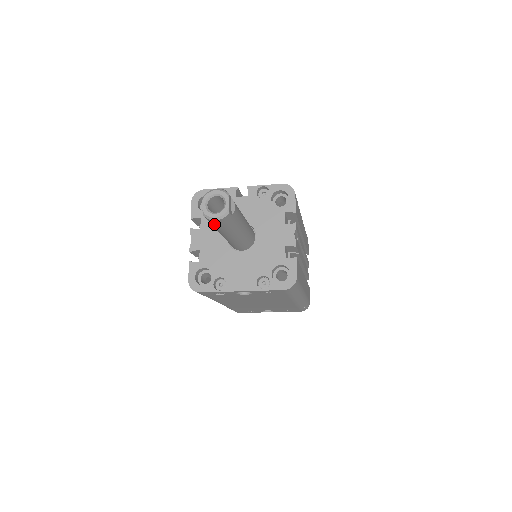
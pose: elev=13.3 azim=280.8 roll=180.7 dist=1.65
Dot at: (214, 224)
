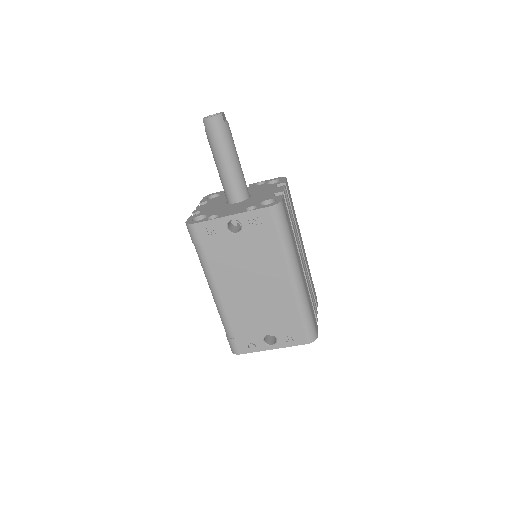
Dot at: (211, 131)
